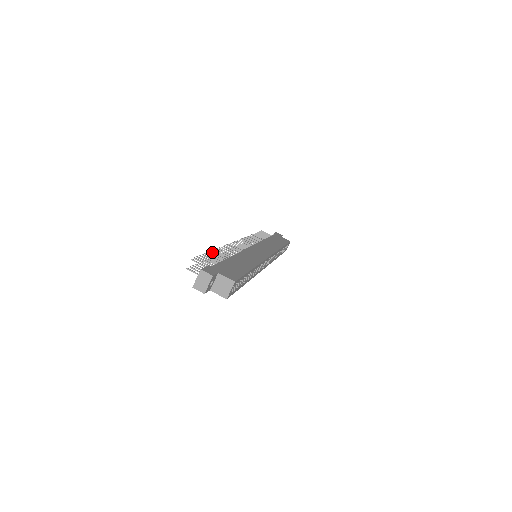
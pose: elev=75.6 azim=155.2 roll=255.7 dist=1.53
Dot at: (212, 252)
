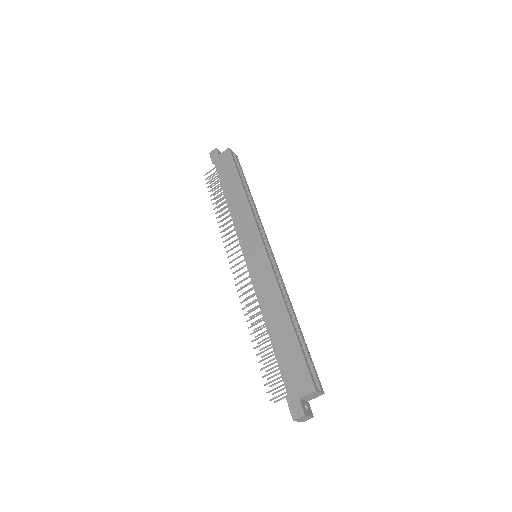
Dot at: occluded
